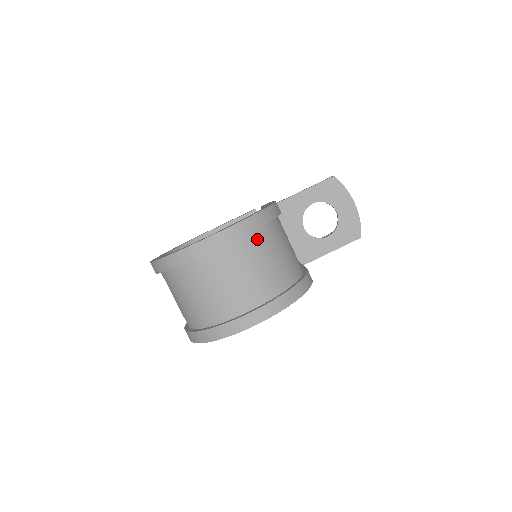
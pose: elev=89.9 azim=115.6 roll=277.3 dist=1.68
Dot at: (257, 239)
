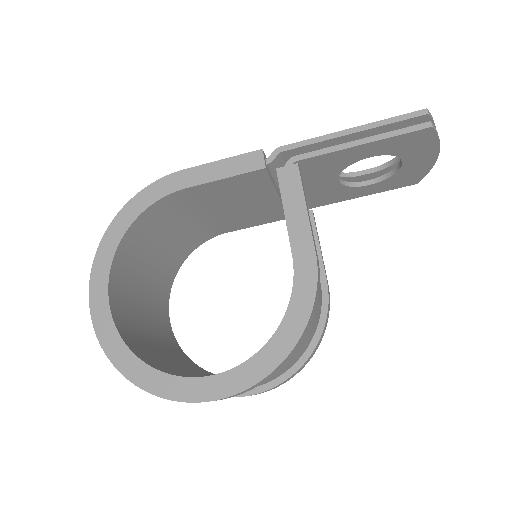
Dot at: occluded
